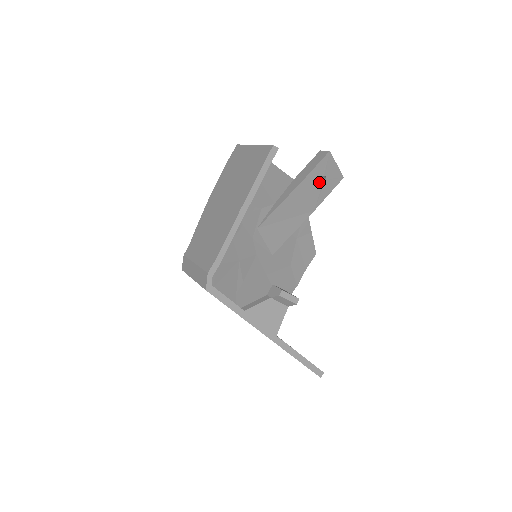
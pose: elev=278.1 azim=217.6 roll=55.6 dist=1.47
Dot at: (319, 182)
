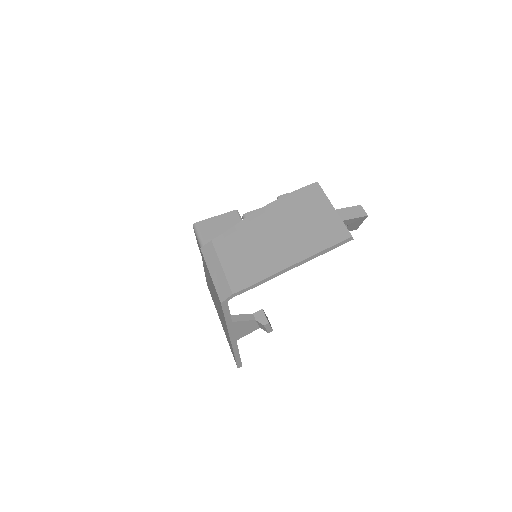
Dot at: occluded
